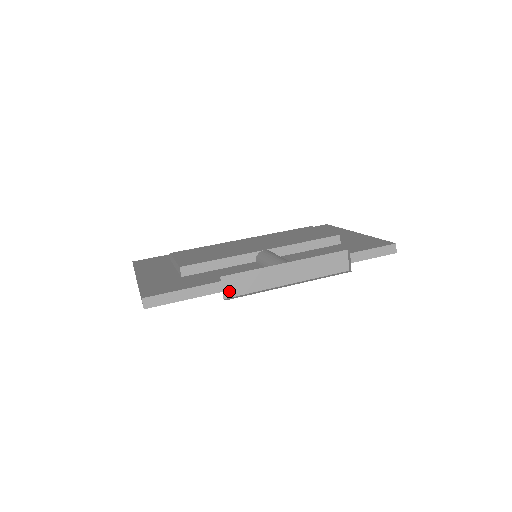
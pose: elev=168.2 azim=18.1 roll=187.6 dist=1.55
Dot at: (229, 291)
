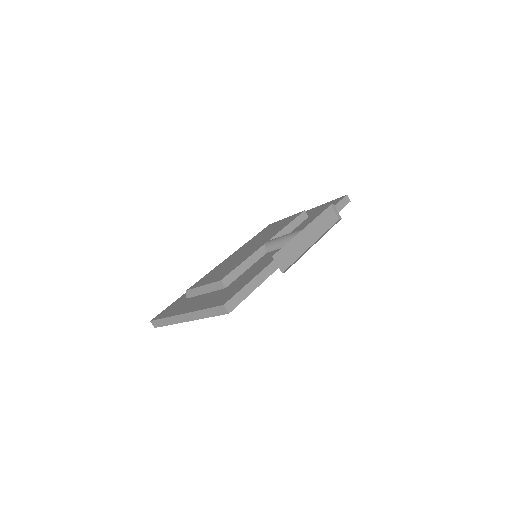
Dot at: (282, 265)
